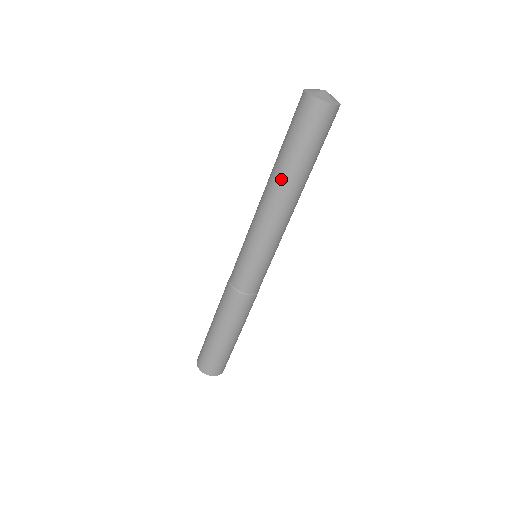
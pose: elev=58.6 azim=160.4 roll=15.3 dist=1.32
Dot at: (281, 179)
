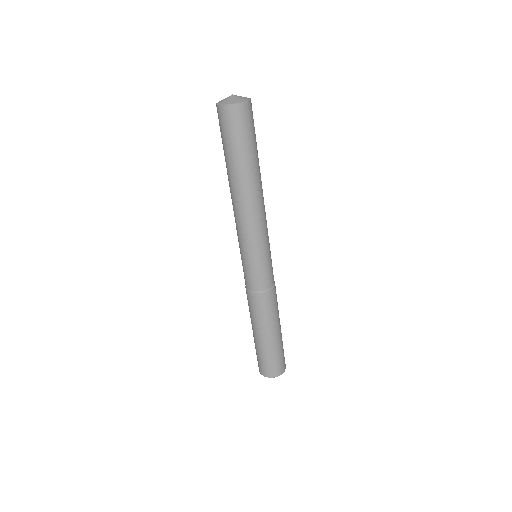
Dot at: (234, 182)
